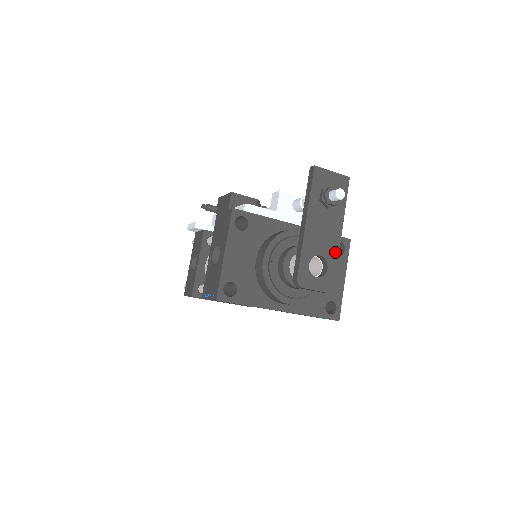
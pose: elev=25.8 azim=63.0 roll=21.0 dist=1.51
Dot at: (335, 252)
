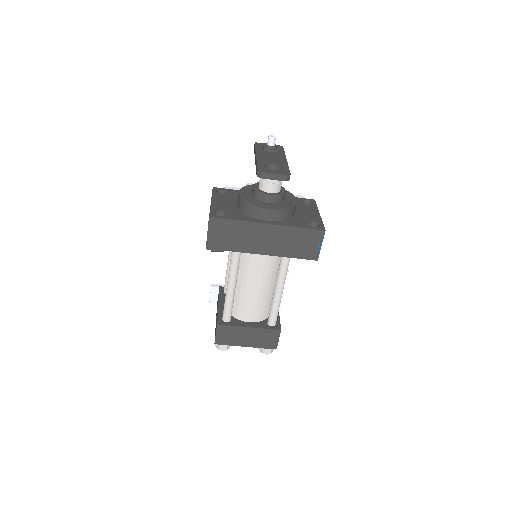
Dot at: (285, 164)
